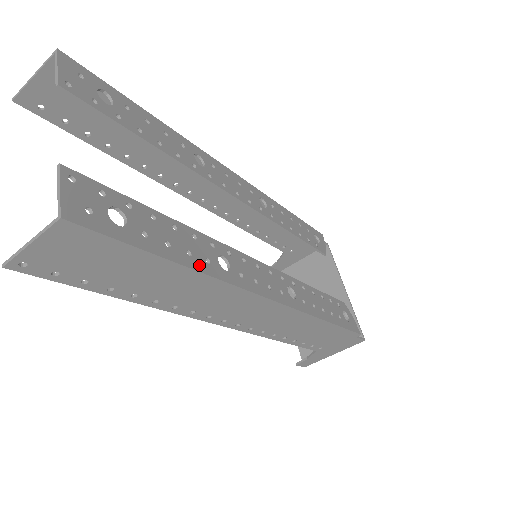
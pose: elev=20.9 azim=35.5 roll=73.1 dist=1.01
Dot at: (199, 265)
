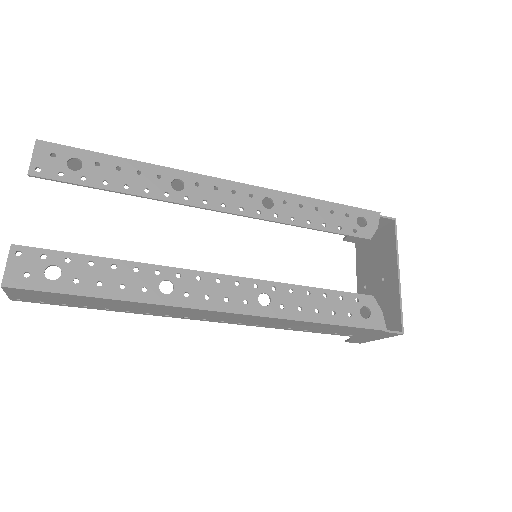
Dot at: (131, 295)
